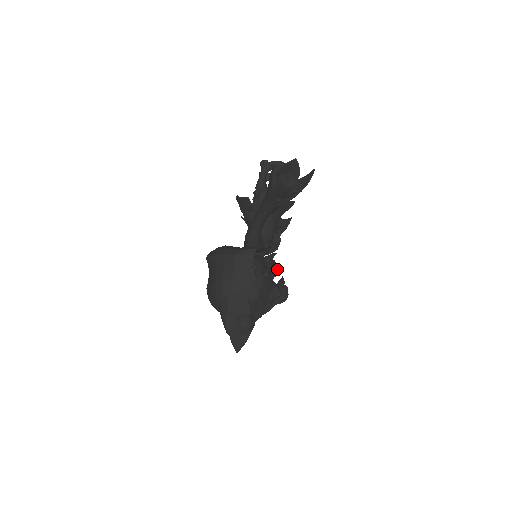
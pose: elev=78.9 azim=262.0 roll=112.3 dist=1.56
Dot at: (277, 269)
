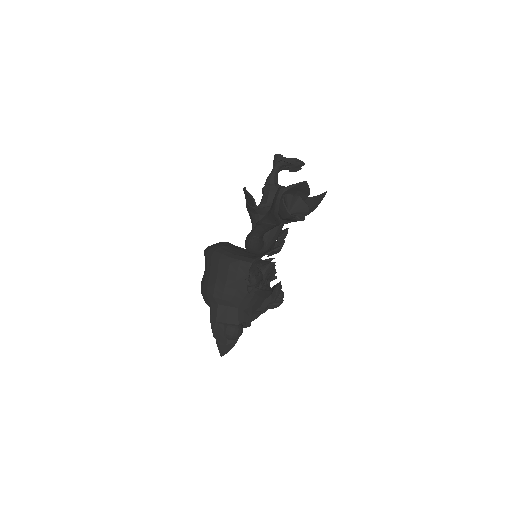
Dot at: occluded
